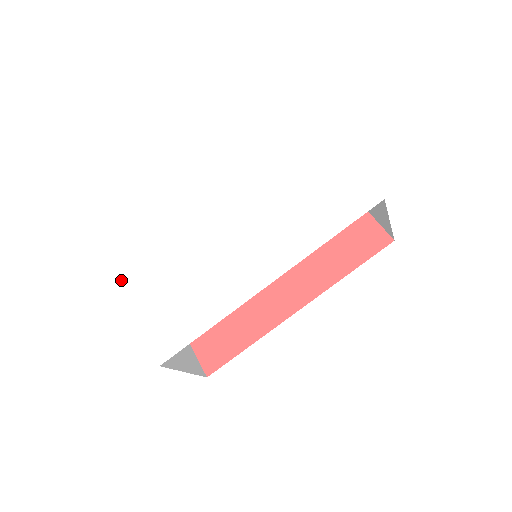
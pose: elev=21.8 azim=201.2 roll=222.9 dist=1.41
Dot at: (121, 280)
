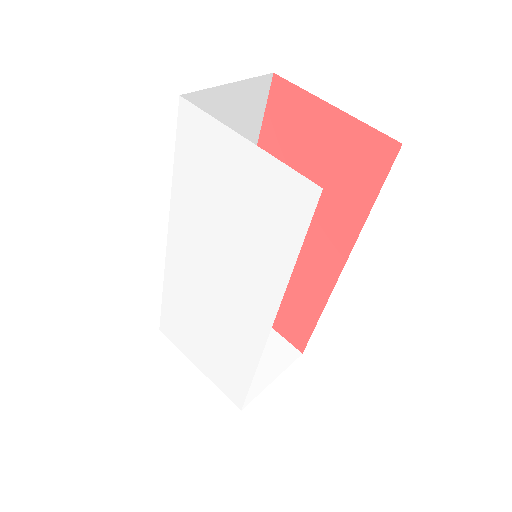
Dot at: occluded
